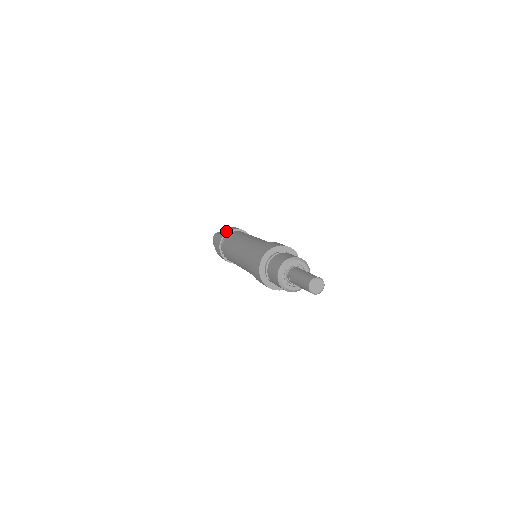
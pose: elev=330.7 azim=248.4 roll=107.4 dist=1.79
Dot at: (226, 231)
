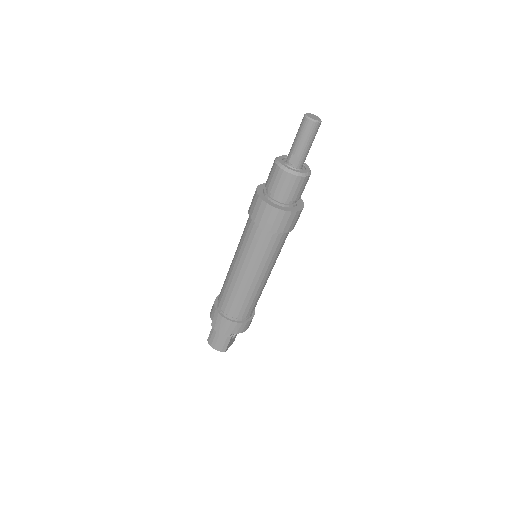
Dot at: (213, 304)
